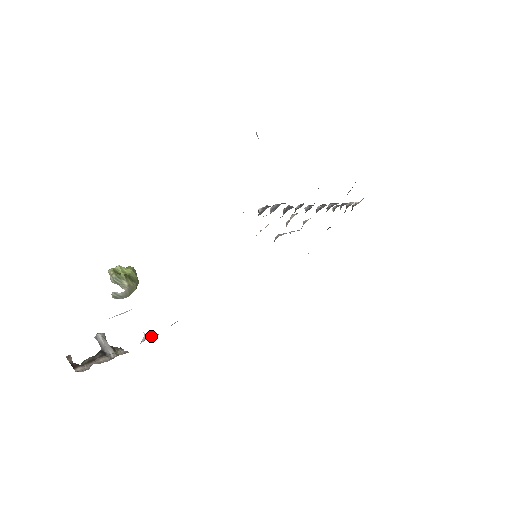
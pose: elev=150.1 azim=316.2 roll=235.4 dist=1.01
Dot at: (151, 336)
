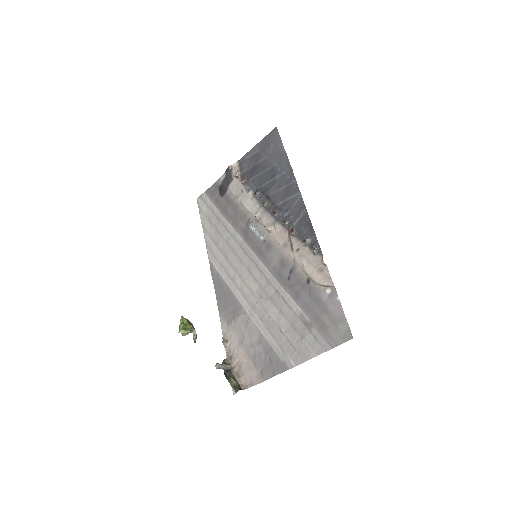
Dot at: (228, 340)
